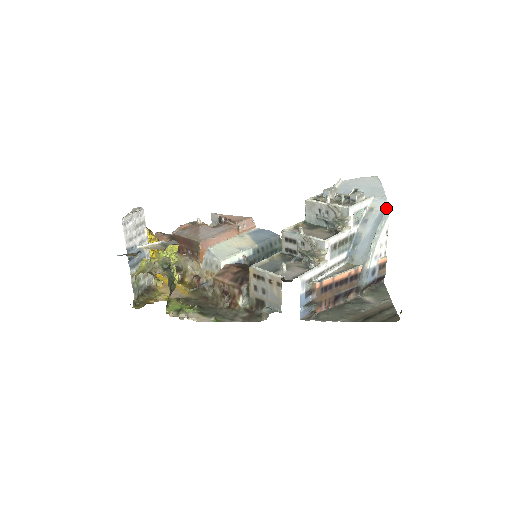
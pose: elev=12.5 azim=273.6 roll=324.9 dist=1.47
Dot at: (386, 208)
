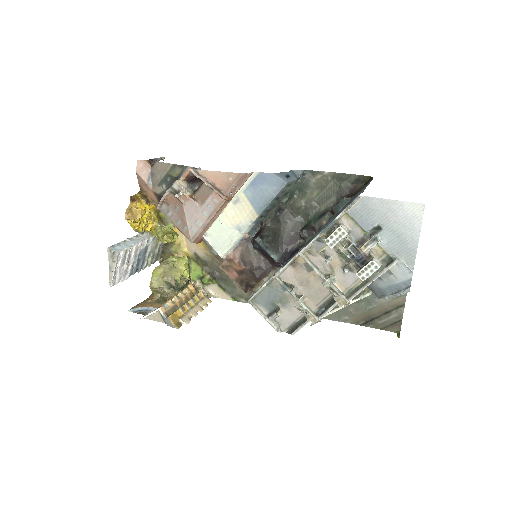
Dot at: (406, 285)
